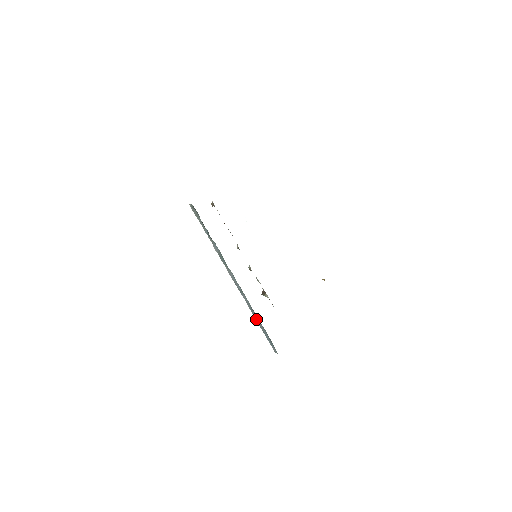
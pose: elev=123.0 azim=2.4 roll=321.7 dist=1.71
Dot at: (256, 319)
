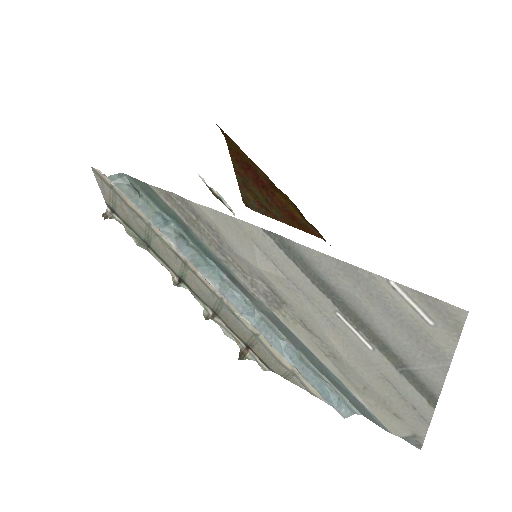
Dot at: (295, 365)
